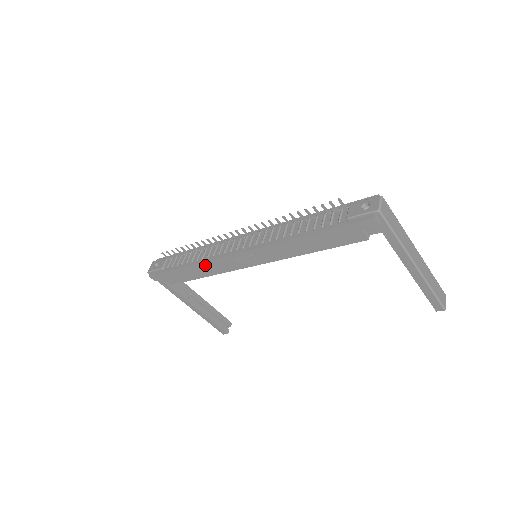
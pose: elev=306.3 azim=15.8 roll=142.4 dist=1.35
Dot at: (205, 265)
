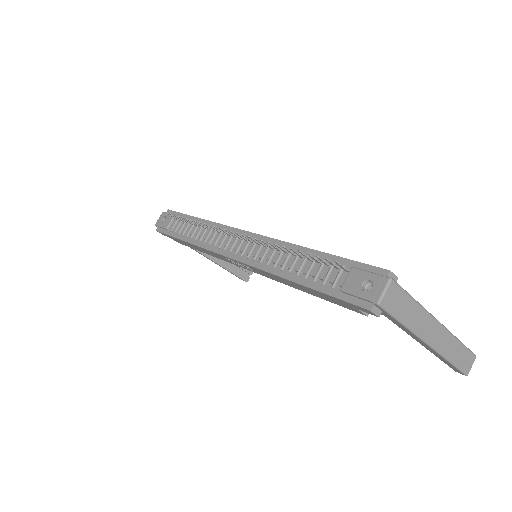
Dot at: (202, 249)
